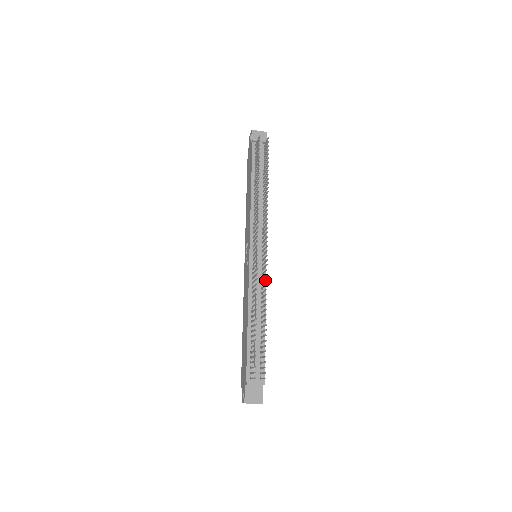
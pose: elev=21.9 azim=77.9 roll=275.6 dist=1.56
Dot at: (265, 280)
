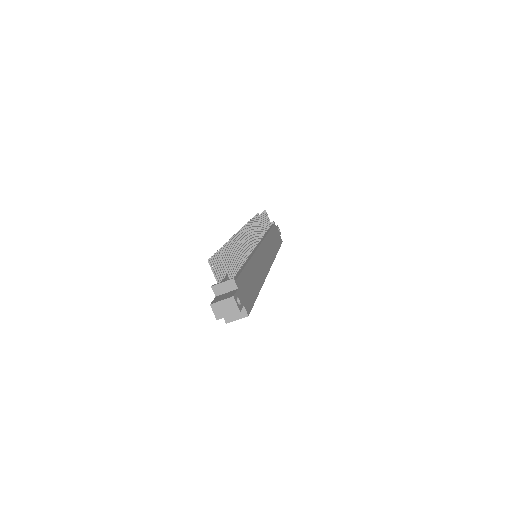
Dot at: (243, 236)
